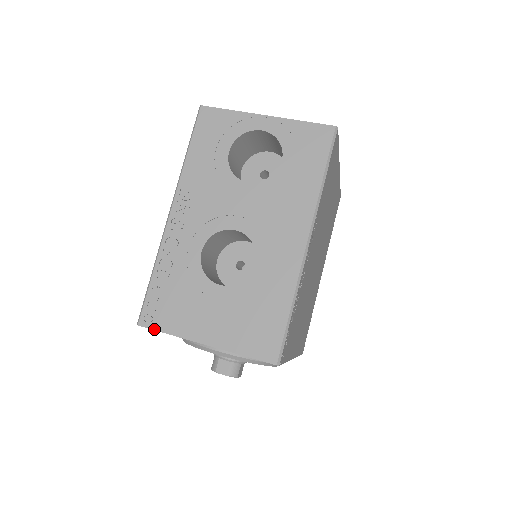
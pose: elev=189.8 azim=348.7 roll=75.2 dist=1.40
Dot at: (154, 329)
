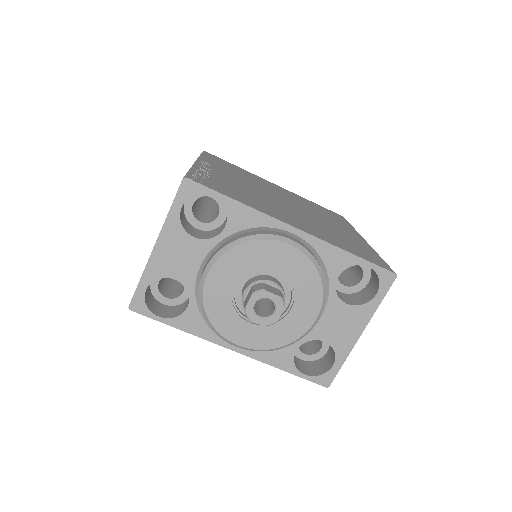
Dot at: (134, 292)
